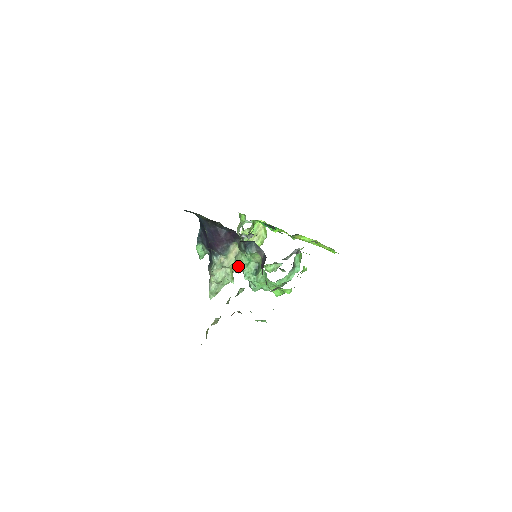
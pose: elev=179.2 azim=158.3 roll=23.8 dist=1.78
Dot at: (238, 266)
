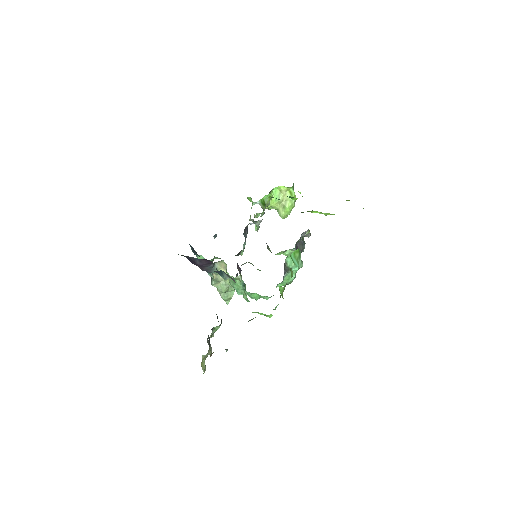
Dot at: (229, 282)
